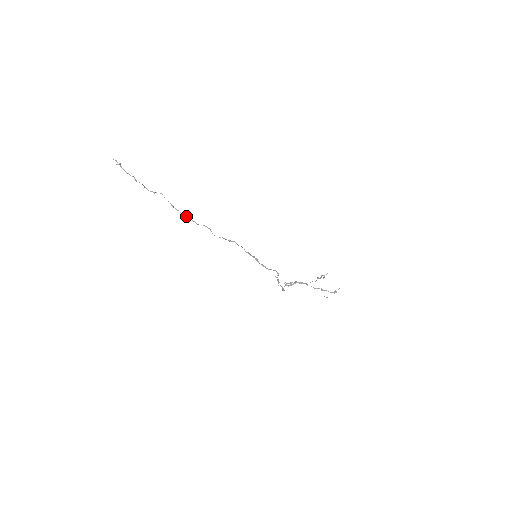
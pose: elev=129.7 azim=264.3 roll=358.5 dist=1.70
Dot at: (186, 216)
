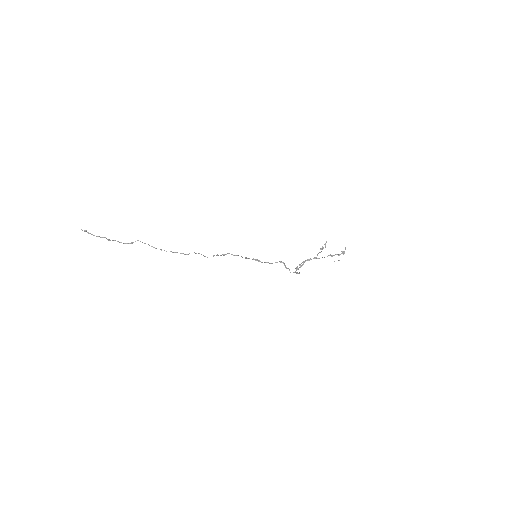
Dot at: (172, 252)
